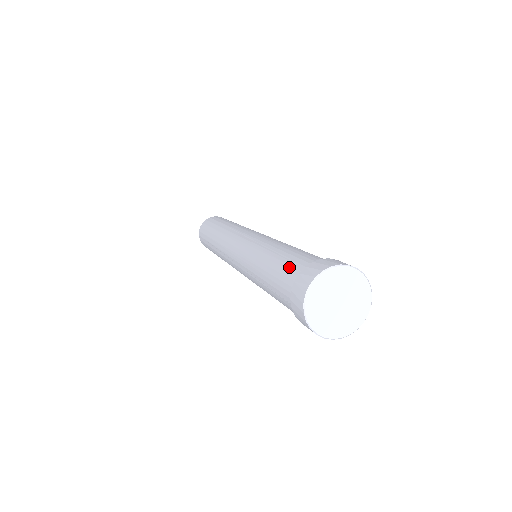
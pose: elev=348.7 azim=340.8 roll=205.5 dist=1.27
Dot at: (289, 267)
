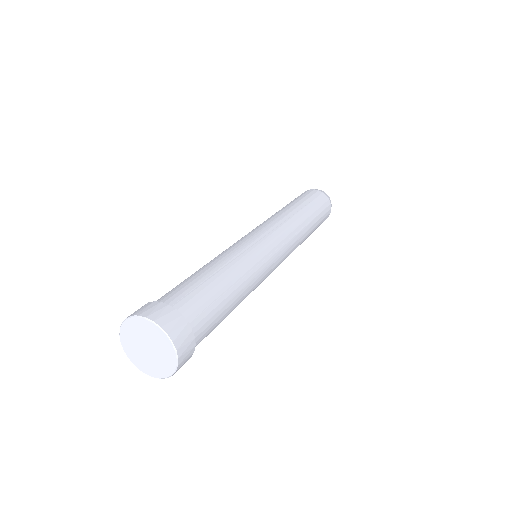
Dot at: (182, 291)
